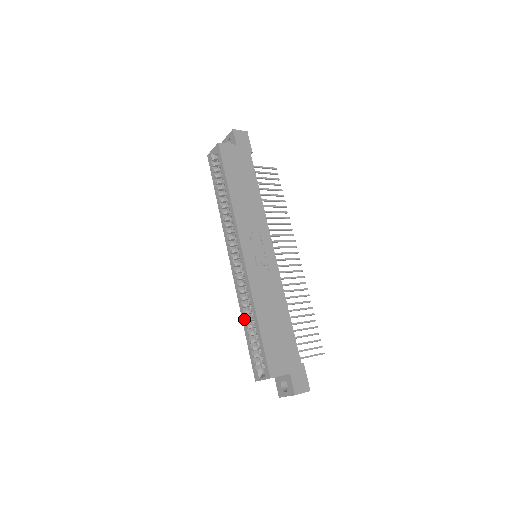
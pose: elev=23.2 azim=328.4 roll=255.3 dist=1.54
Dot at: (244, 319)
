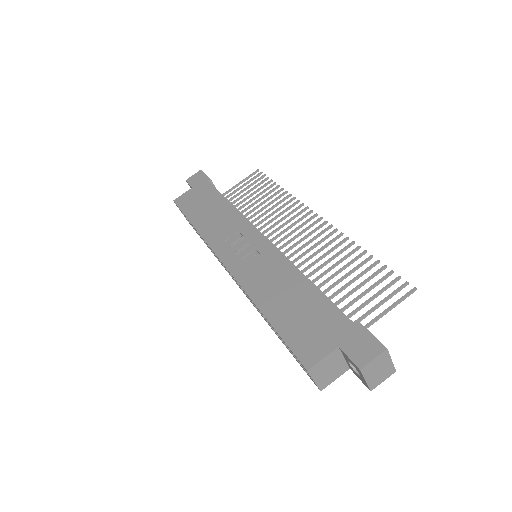
Dot at: occluded
